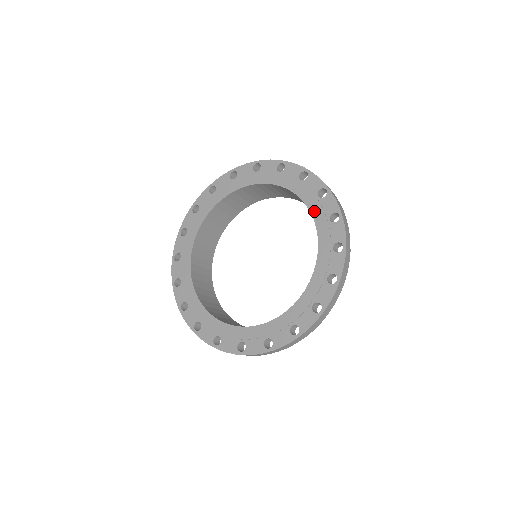
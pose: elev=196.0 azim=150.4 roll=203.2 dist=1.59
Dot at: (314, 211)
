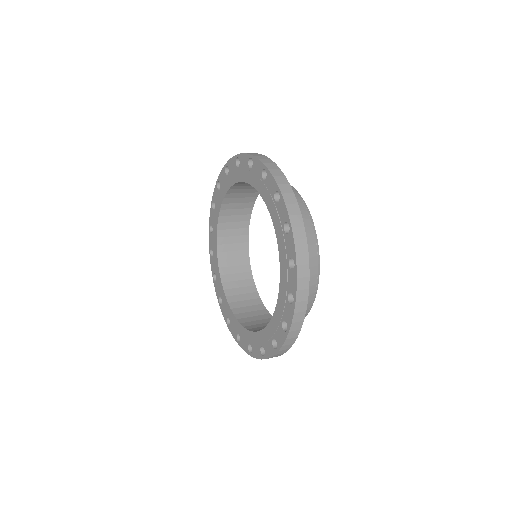
Dot at: (273, 218)
